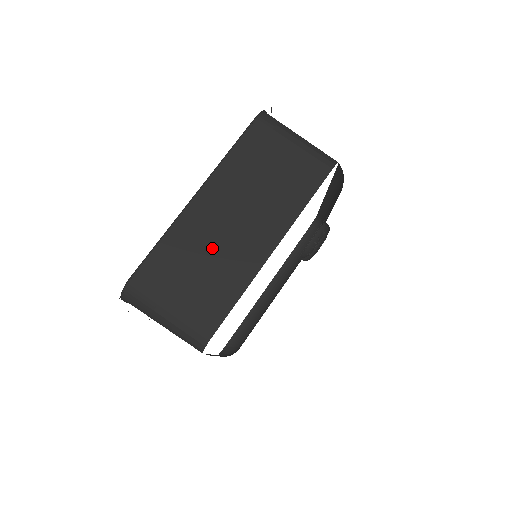
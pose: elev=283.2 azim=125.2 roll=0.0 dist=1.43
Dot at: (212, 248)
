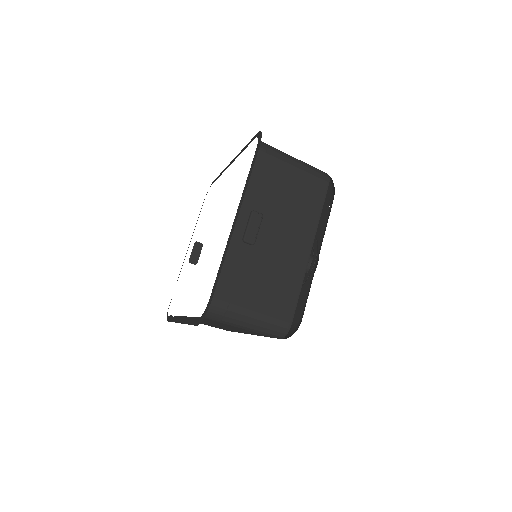
Dot at: (209, 324)
